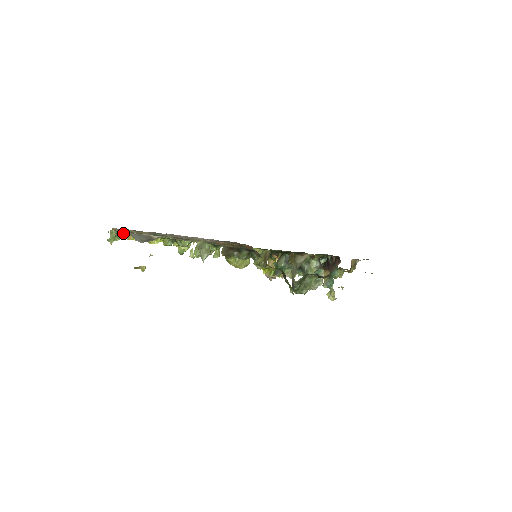
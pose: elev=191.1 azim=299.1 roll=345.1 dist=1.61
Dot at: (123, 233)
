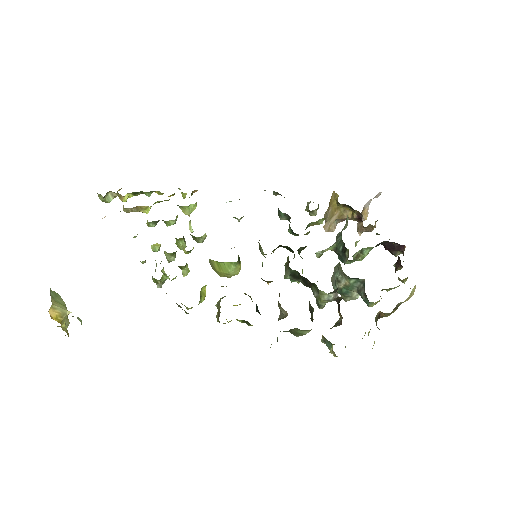
Dot at: occluded
